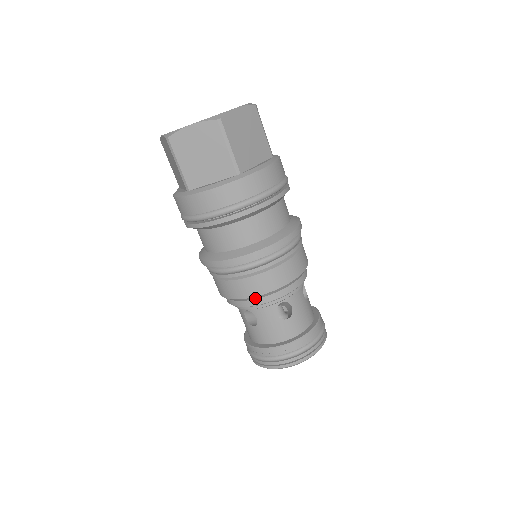
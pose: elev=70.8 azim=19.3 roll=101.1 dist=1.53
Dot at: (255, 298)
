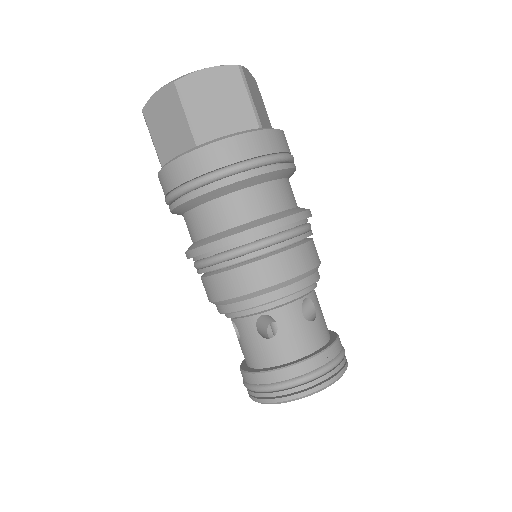
Dot at: (281, 286)
